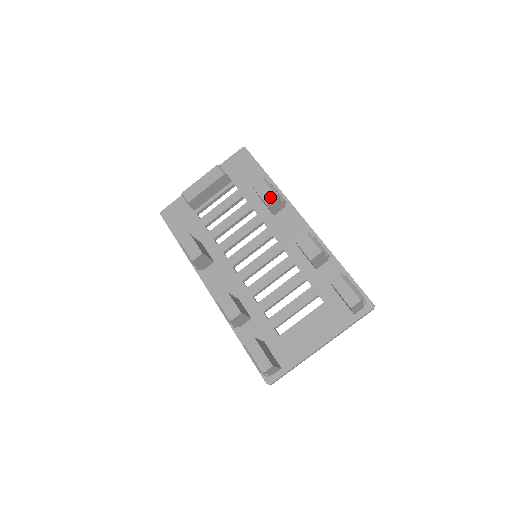
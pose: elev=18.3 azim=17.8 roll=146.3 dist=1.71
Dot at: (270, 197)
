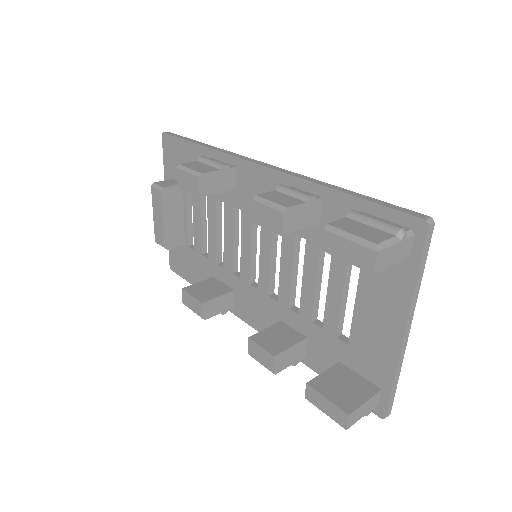
Dot at: (196, 185)
